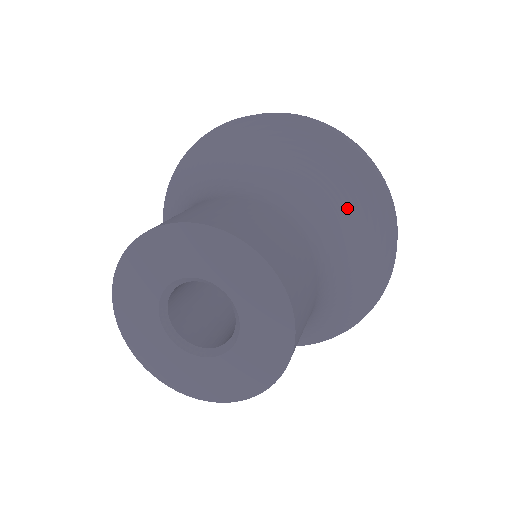
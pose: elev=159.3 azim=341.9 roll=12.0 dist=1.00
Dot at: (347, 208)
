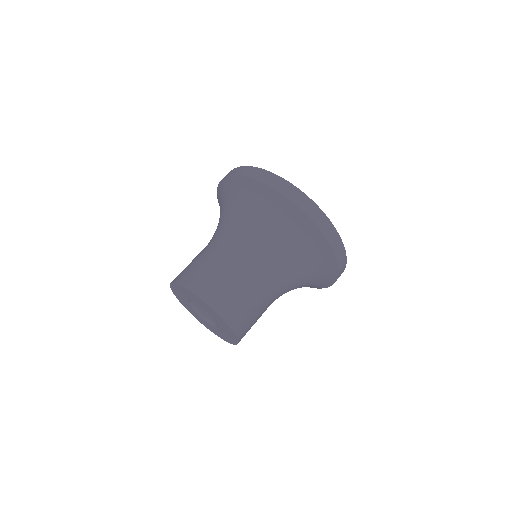
Dot at: (282, 231)
